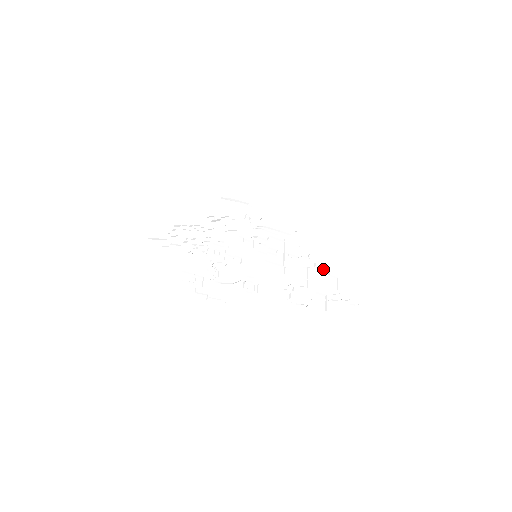
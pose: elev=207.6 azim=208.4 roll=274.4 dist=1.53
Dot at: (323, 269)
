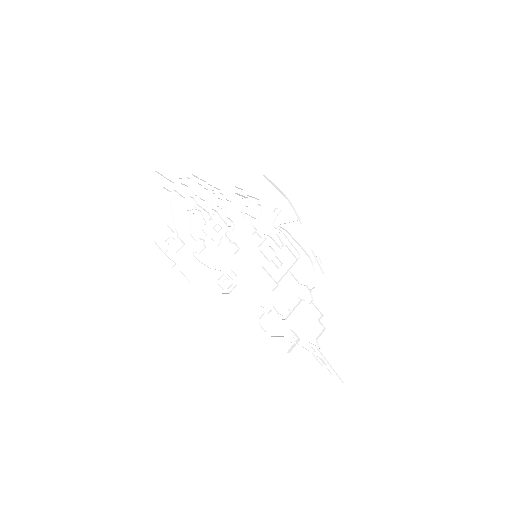
Dot at: (317, 311)
